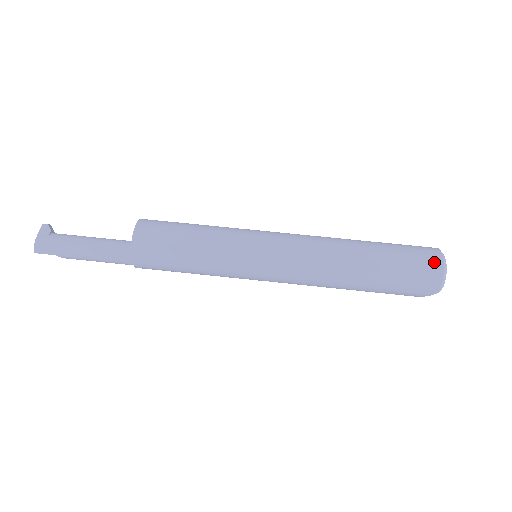
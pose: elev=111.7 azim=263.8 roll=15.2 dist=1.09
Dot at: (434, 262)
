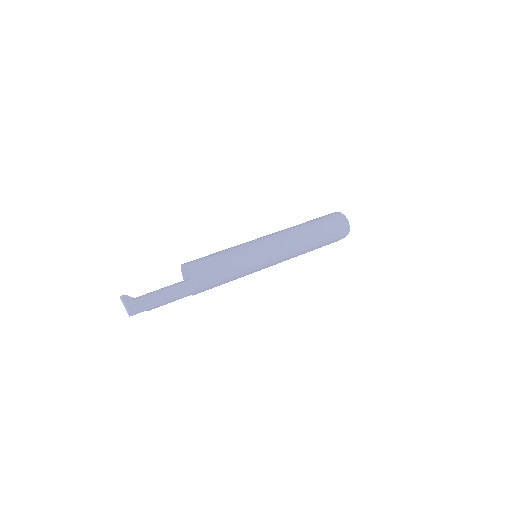
Dot at: (342, 219)
